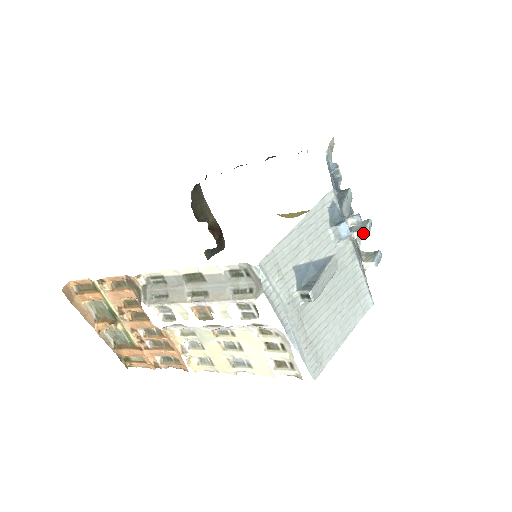
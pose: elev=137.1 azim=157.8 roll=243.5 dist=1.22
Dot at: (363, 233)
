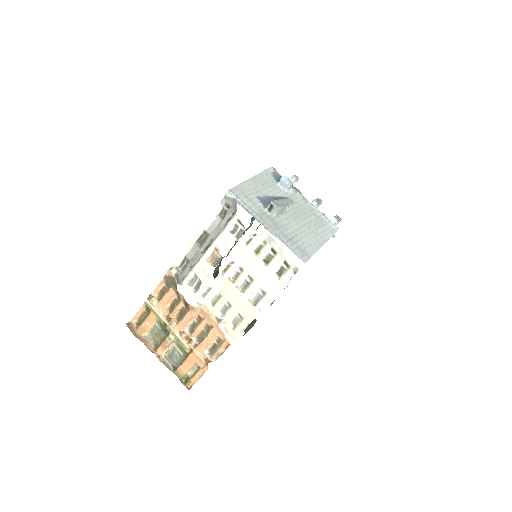
Dot at: (314, 201)
